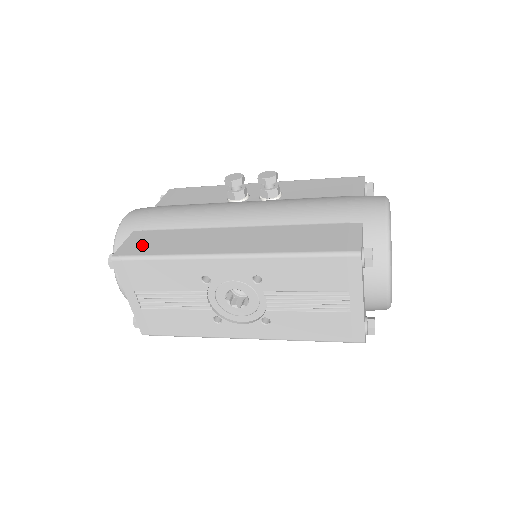
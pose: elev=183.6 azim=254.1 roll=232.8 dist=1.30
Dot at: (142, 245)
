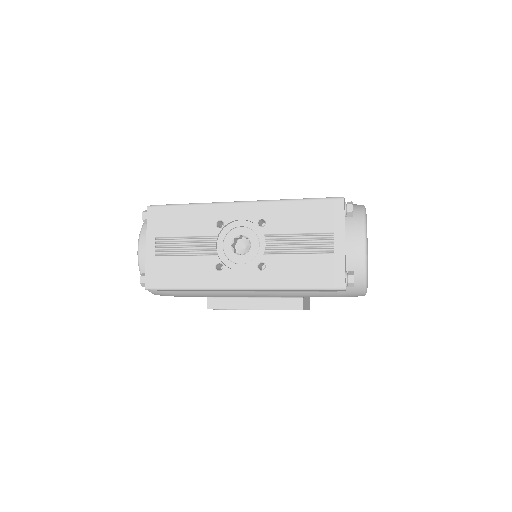
Dot at: occluded
